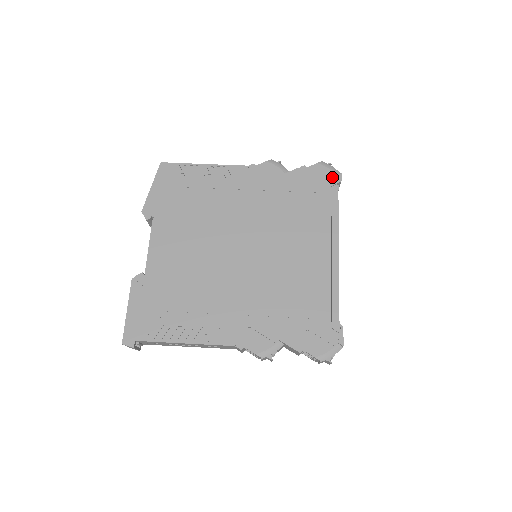
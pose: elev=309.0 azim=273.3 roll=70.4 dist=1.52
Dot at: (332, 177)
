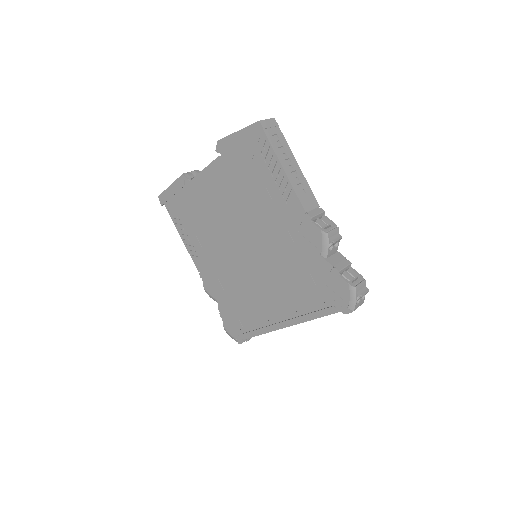
Dot at: (343, 304)
